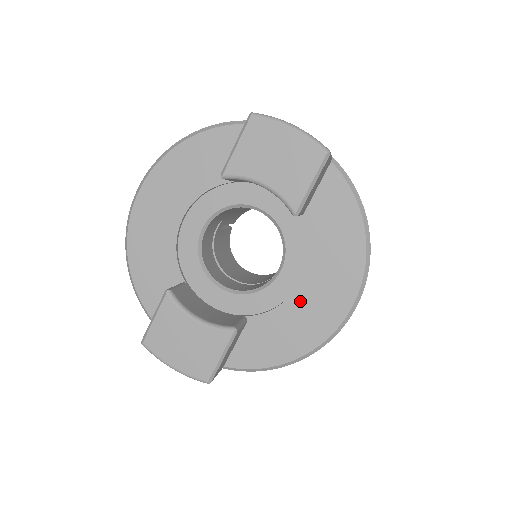
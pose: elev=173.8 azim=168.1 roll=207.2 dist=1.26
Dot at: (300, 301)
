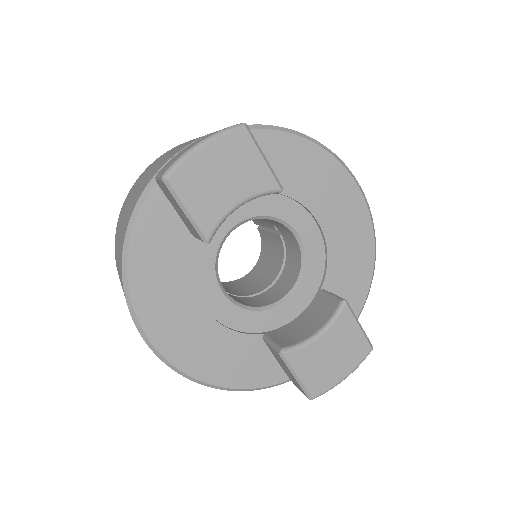
Dot at: (333, 232)
